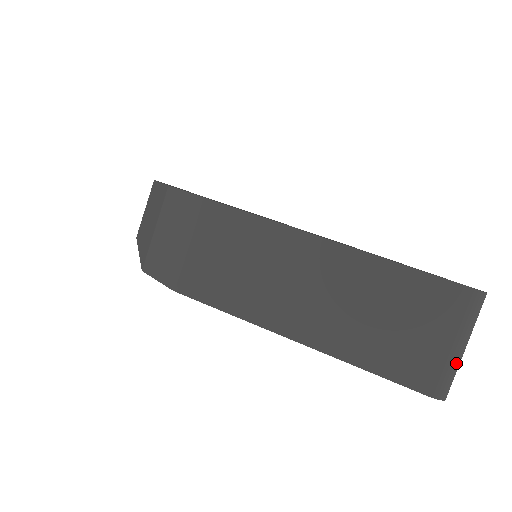
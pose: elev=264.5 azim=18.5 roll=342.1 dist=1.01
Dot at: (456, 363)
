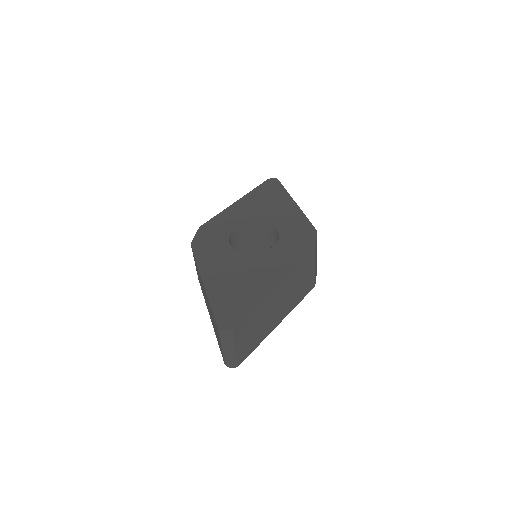
Dot at: (226, 355)
